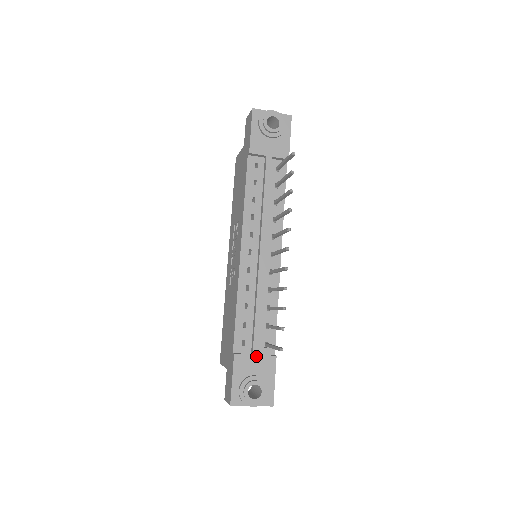
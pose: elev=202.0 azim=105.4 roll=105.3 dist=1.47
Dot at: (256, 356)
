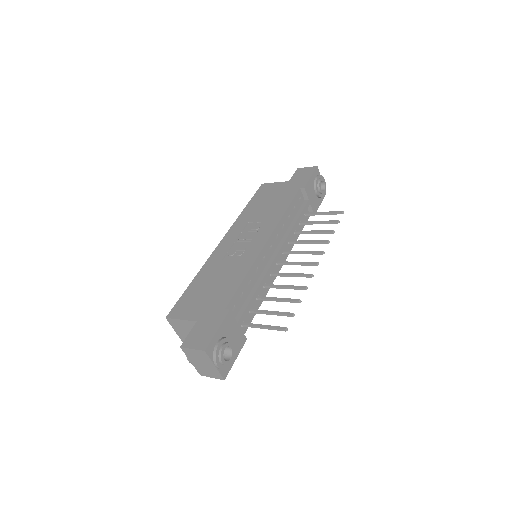
Dot at: (238, 326)
